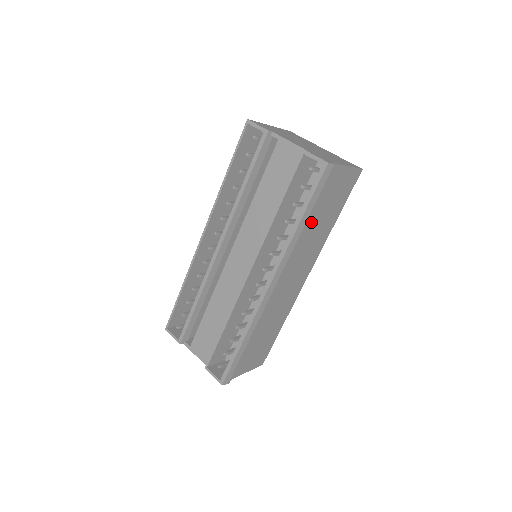
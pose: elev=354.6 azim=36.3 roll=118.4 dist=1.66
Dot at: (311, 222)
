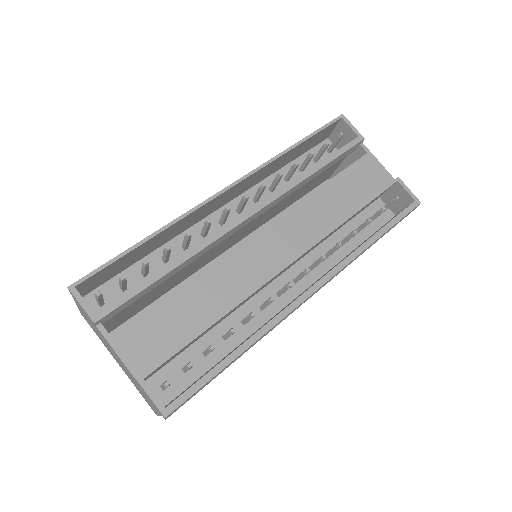
Dot at: occluded
